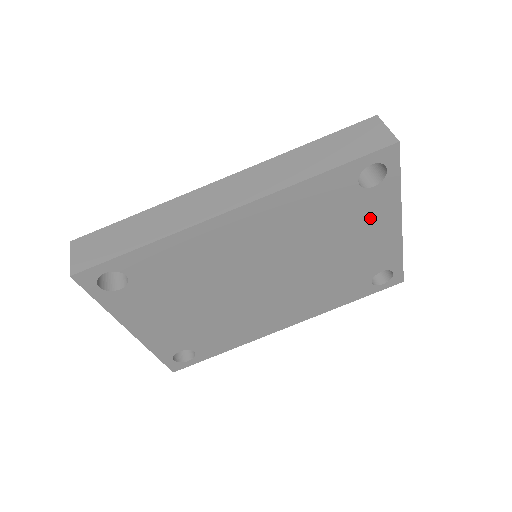
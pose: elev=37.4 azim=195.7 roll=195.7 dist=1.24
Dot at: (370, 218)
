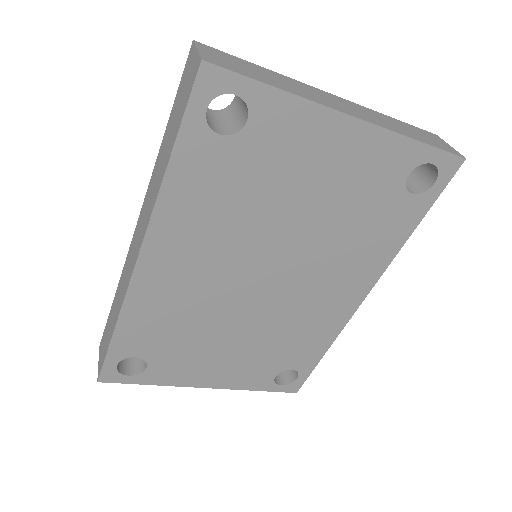
Dot at: (296, 147)
